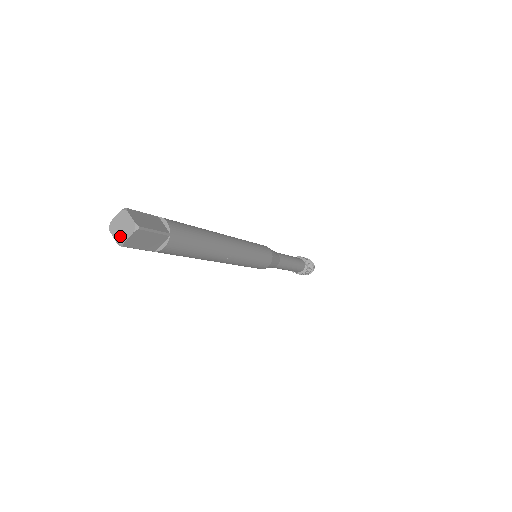
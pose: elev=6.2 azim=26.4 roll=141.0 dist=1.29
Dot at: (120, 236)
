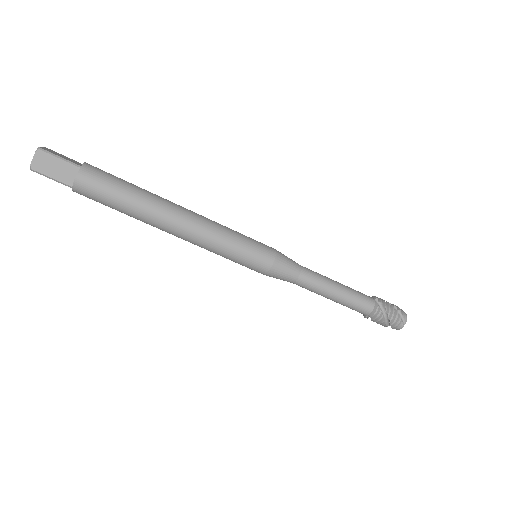
Dot at: (33, 163)
